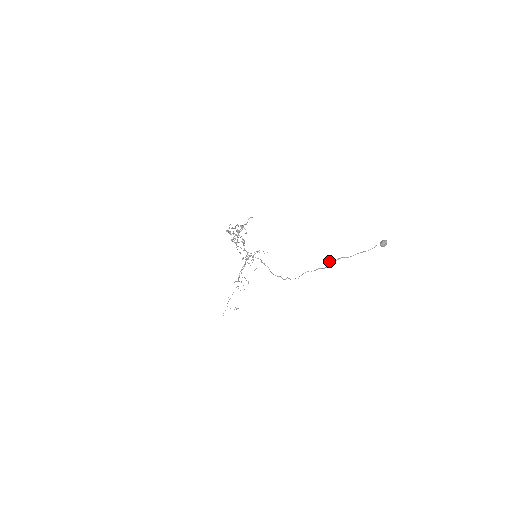
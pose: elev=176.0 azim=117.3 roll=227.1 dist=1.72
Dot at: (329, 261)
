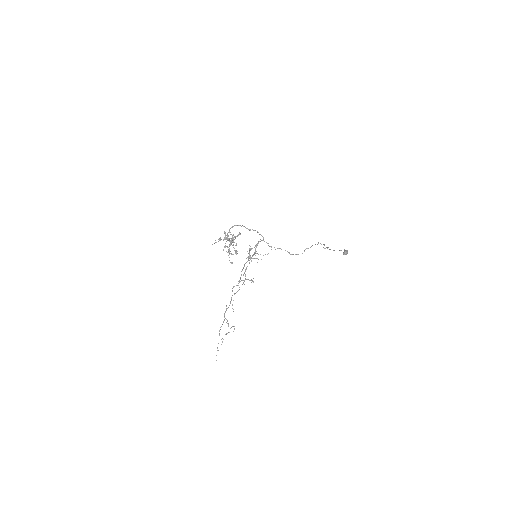
Dot at: (326, 247)
